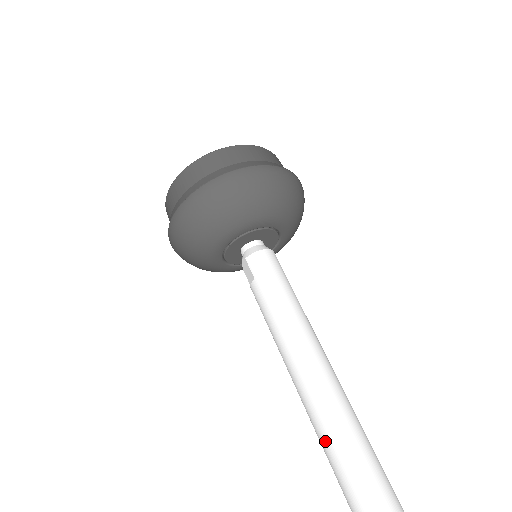
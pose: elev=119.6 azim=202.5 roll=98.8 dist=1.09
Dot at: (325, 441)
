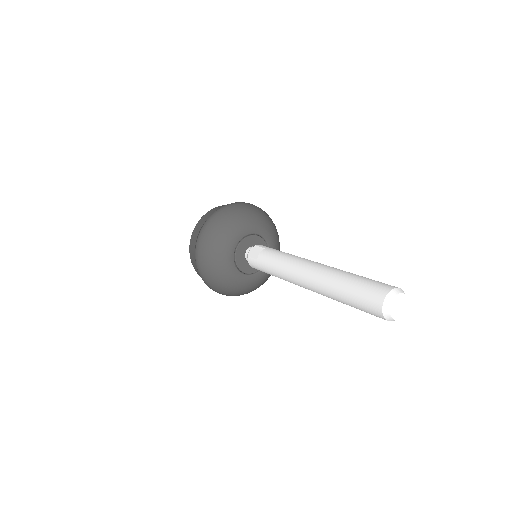
Dot at: (339, 274)
